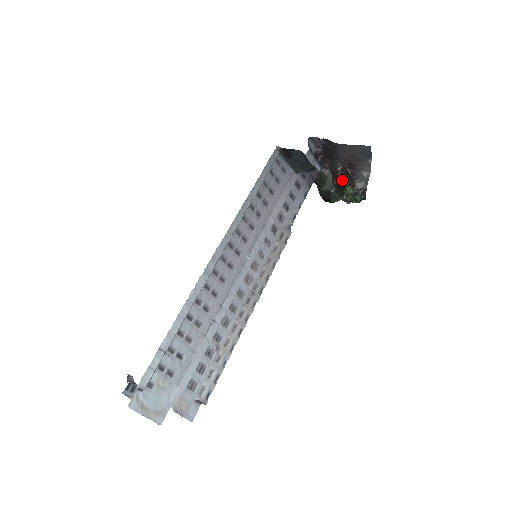
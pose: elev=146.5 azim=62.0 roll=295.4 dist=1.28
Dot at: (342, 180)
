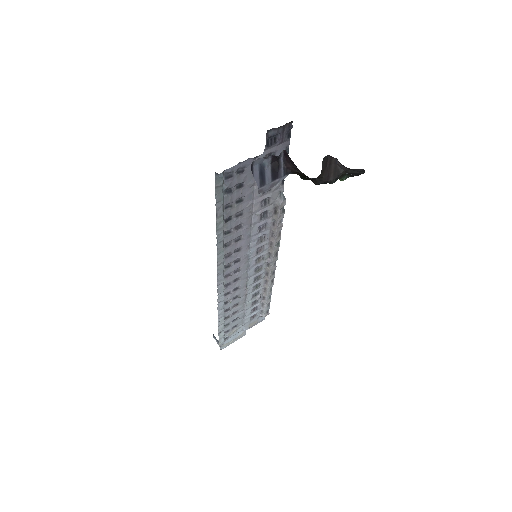
Dot at: (323, 183)
